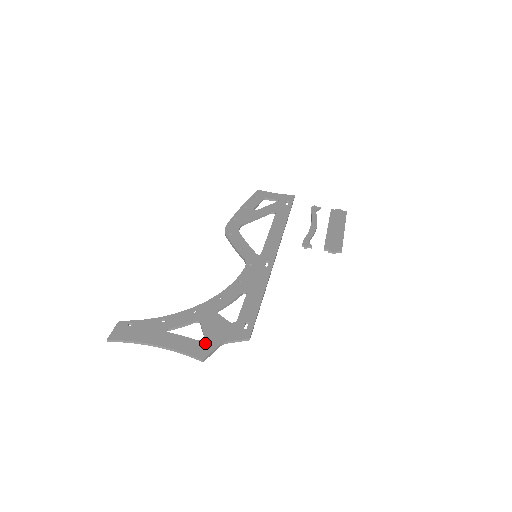
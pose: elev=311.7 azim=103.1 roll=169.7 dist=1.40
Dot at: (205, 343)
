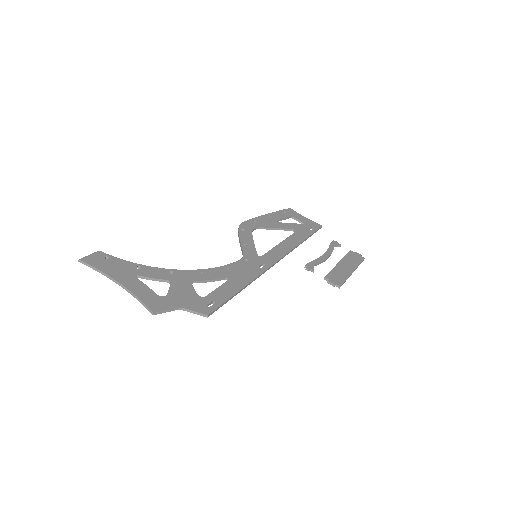
Dot at: (164, 301)
